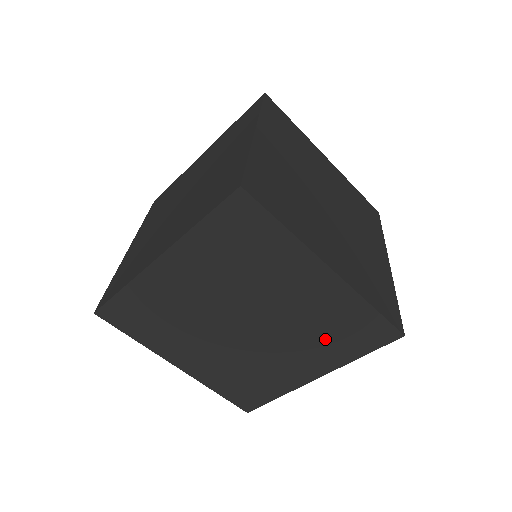
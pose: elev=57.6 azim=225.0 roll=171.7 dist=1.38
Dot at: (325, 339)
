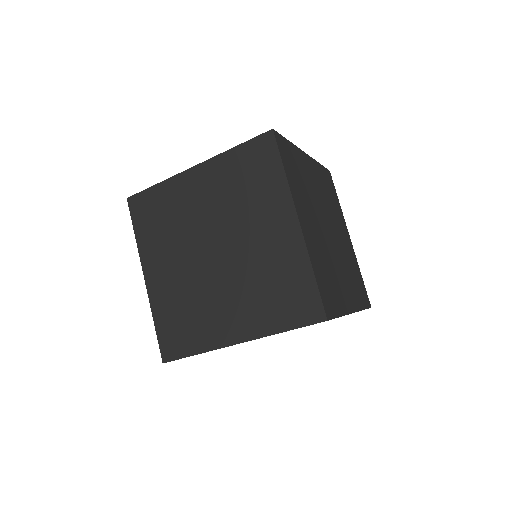
Dot at: occluded
